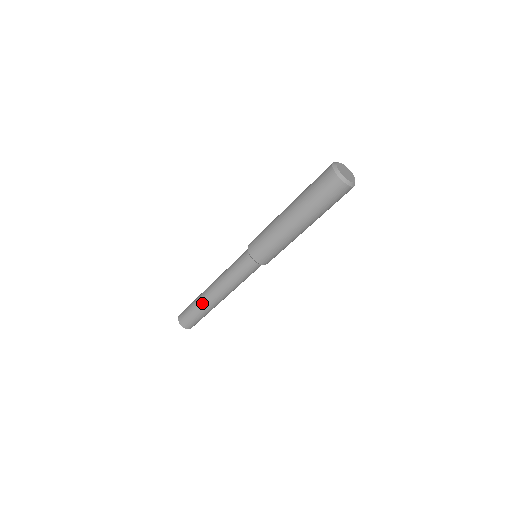
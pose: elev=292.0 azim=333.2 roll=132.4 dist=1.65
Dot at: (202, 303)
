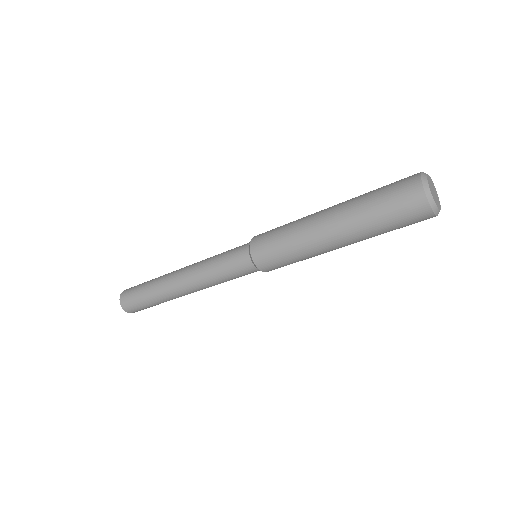
Dot at: (159, 287)
